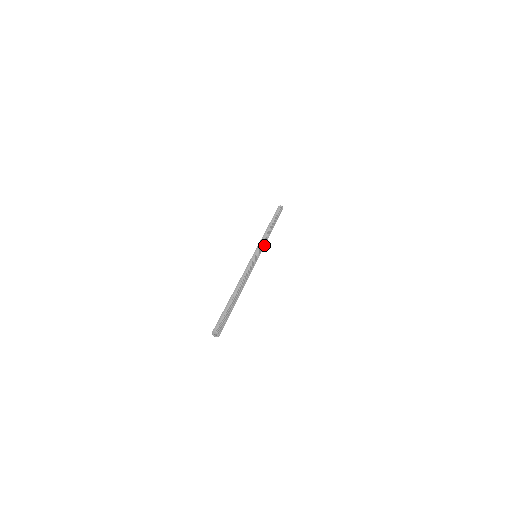
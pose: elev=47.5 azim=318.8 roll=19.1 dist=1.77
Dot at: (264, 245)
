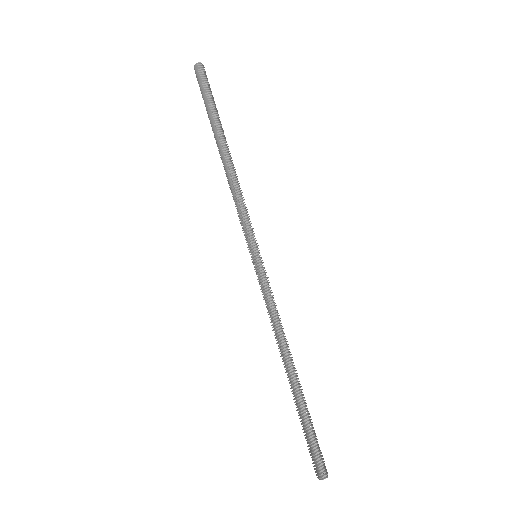
Dot at: (248, 216)
